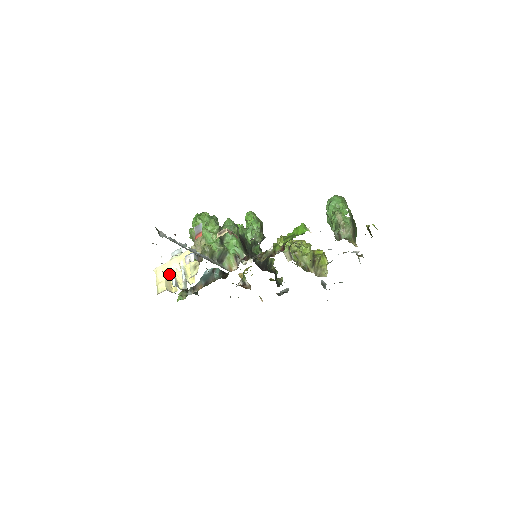
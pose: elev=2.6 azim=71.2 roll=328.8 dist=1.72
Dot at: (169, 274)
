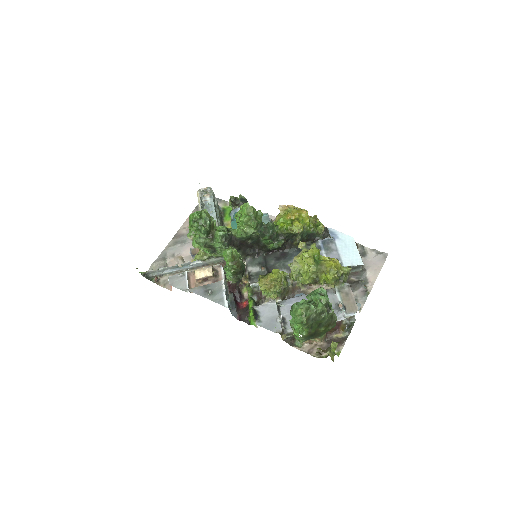
Dot at: occluded
